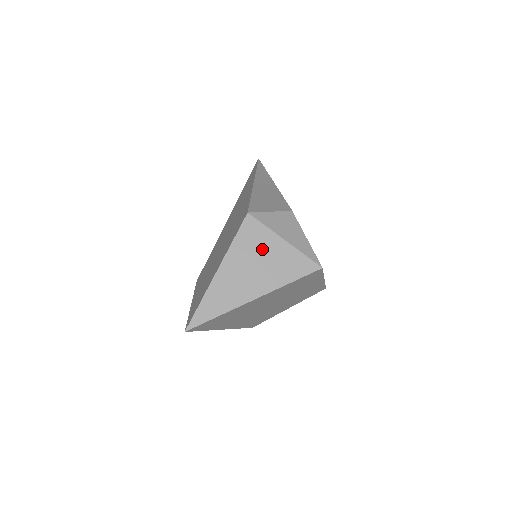
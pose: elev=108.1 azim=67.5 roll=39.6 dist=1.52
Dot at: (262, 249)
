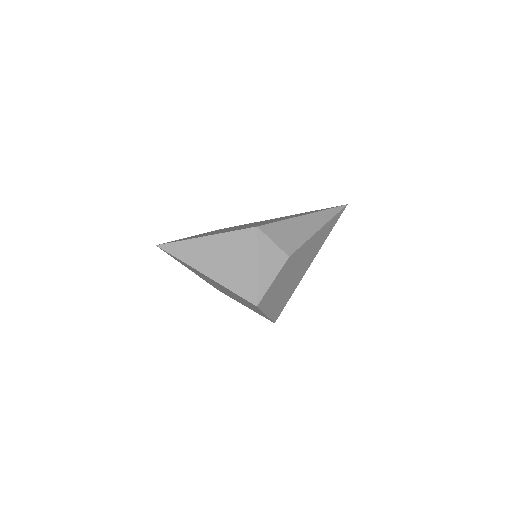
Dot at: (240, 255)
